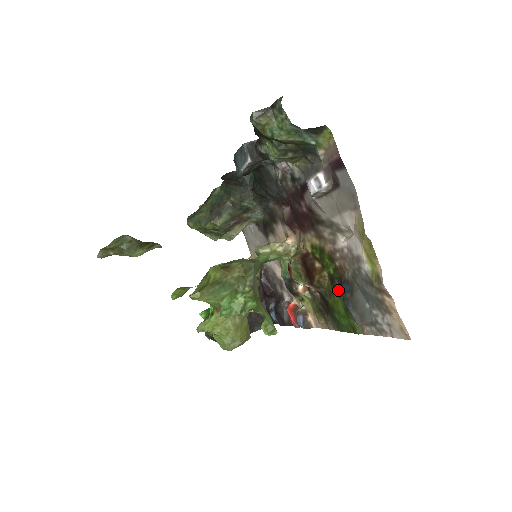
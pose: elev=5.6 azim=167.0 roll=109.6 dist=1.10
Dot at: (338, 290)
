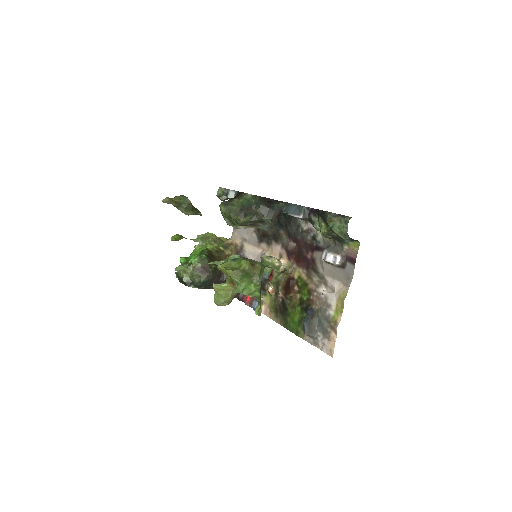
Dot at: (302, 309)
